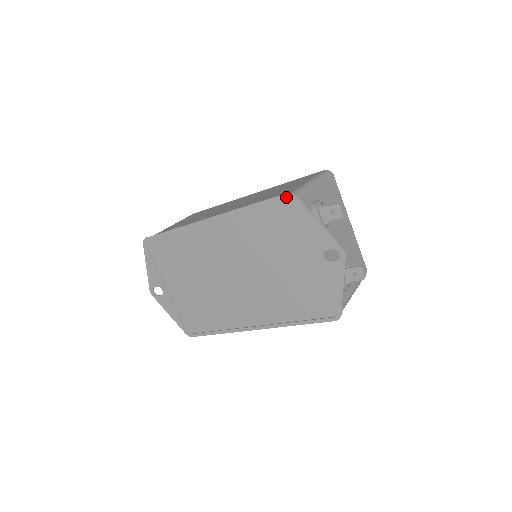
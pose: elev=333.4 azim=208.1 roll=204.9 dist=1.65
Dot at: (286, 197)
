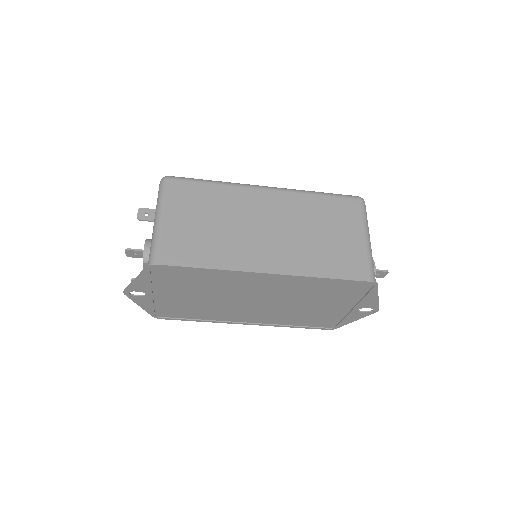
Dot at: (369, 283)
